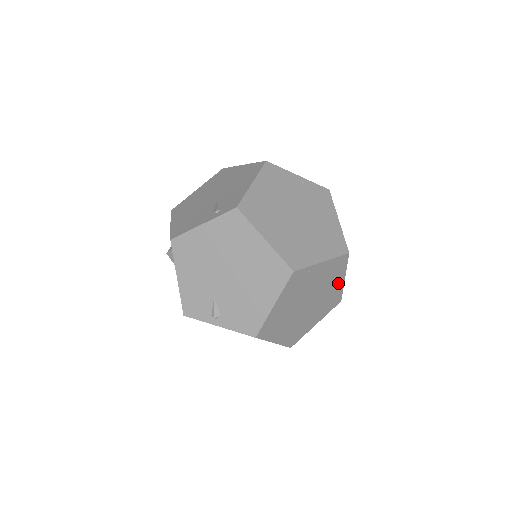
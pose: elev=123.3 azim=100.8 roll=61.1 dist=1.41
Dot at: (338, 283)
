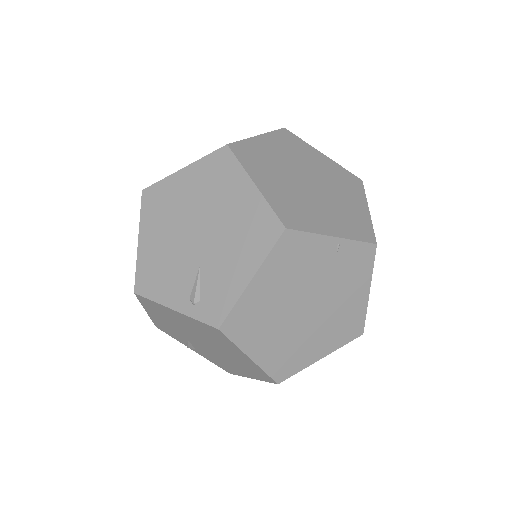
Dot at: occluded
